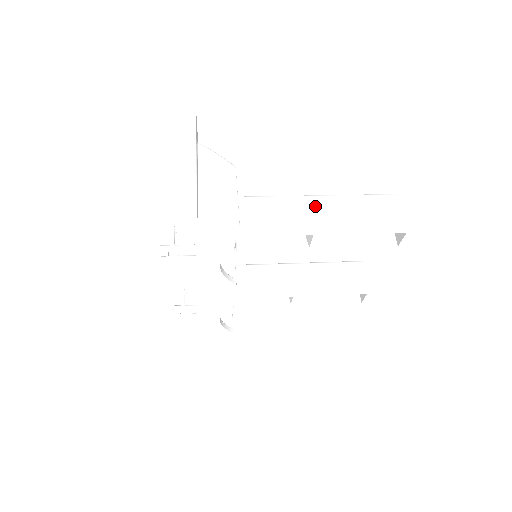
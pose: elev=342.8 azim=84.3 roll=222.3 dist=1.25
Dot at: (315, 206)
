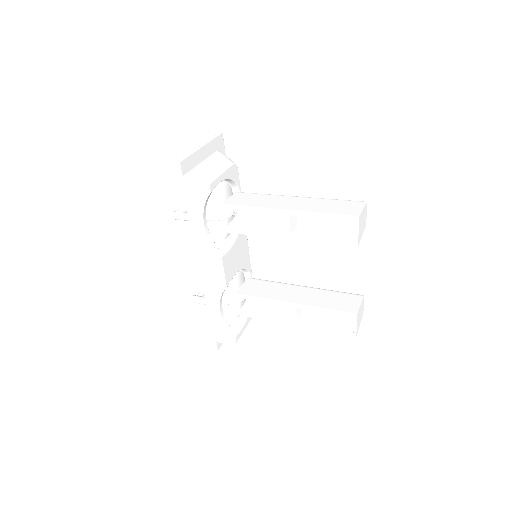
Dot at: (289, 199)
